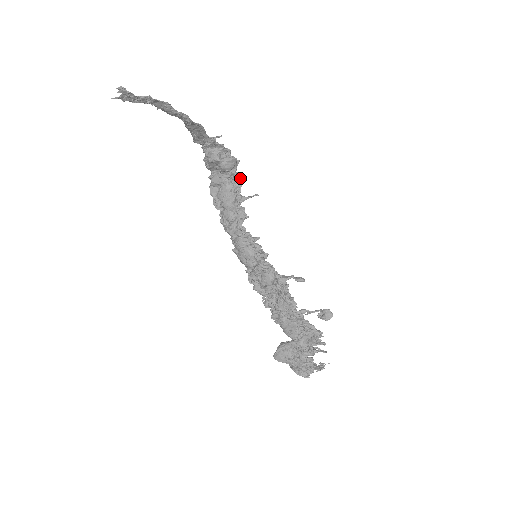
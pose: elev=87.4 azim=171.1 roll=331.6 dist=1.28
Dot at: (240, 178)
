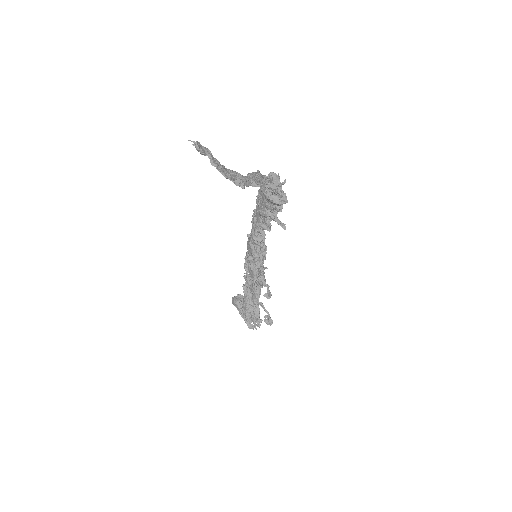
Dot at: (280, 210)
